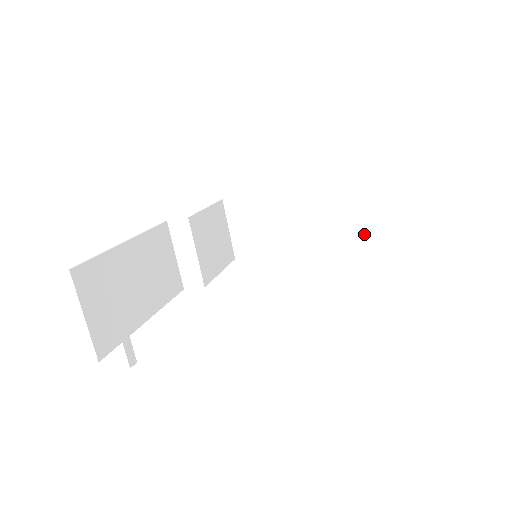
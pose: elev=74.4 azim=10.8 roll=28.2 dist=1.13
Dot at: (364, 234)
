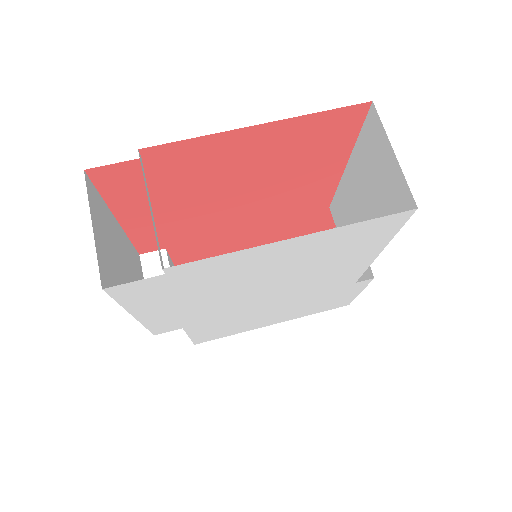
Dot at: occluded
